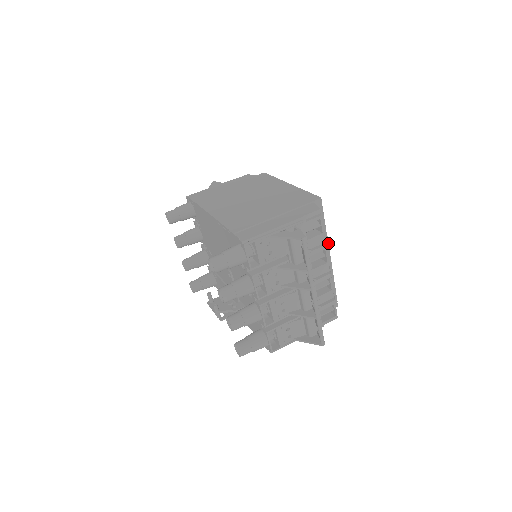
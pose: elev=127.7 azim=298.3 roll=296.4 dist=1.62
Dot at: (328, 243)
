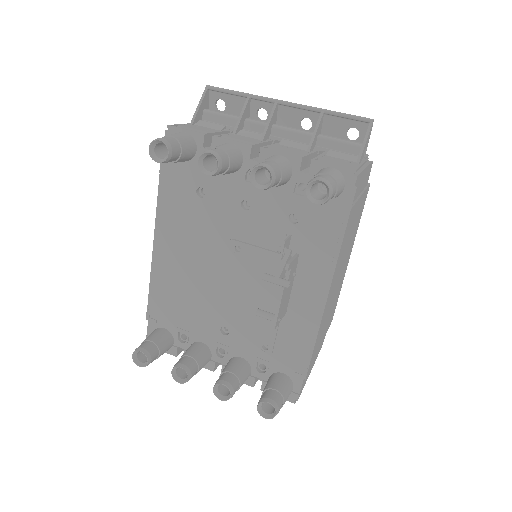
Dot at: occluded
